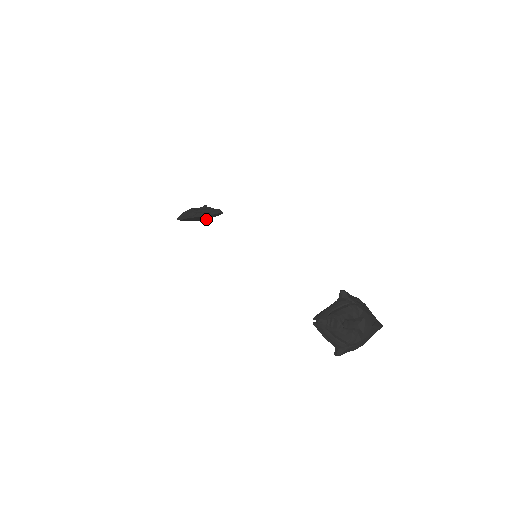
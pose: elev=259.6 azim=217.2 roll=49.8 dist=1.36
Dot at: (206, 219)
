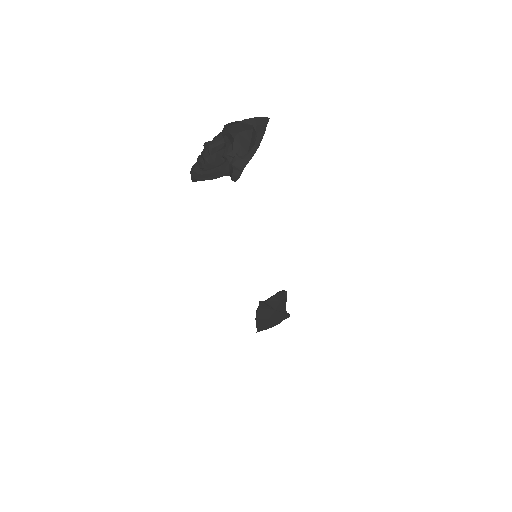
Dot at: (281, 311)
